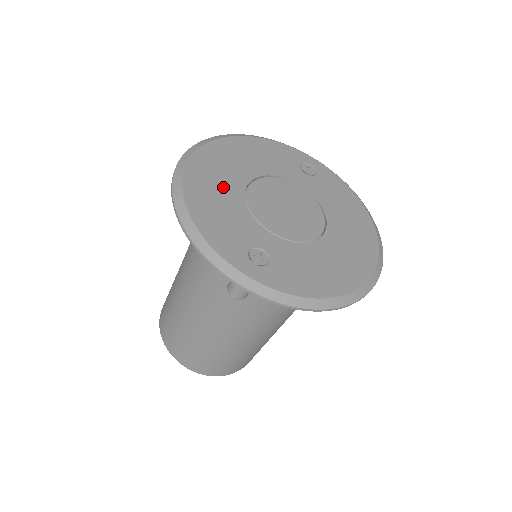
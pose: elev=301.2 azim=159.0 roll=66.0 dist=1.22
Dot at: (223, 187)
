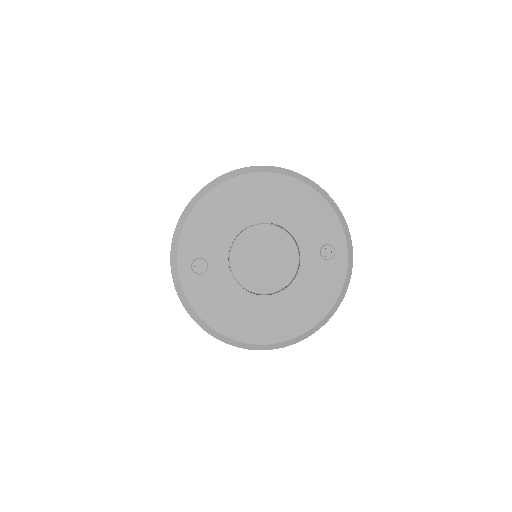
Dot at: (240, 210)
